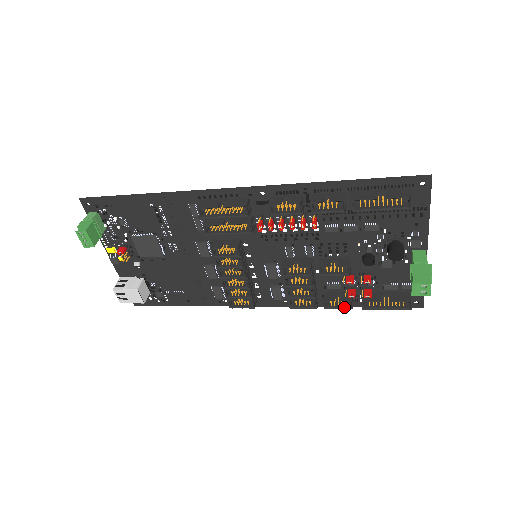
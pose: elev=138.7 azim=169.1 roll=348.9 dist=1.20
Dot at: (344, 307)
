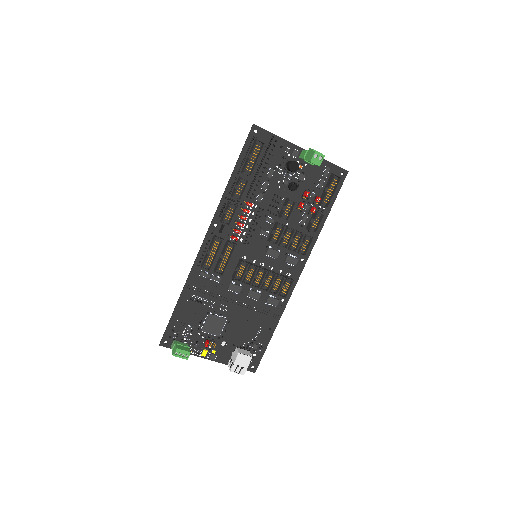
Dot at: (321, 220)
